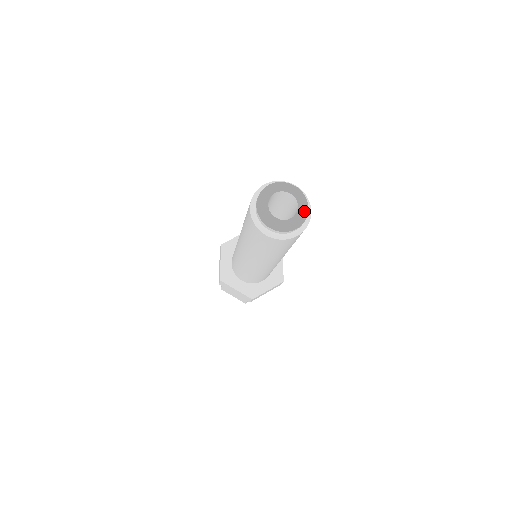
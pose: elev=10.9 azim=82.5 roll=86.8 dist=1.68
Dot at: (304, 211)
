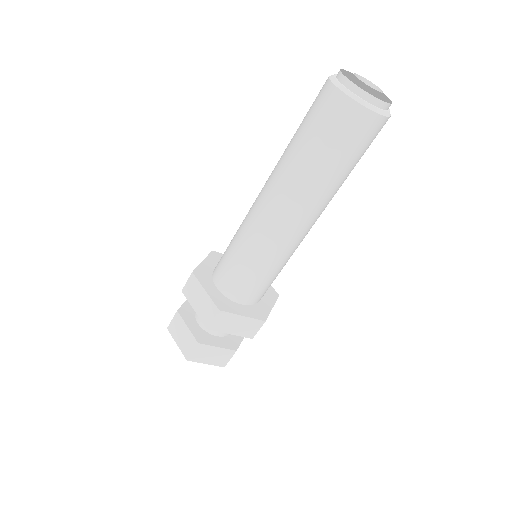
Dot at: occluded
